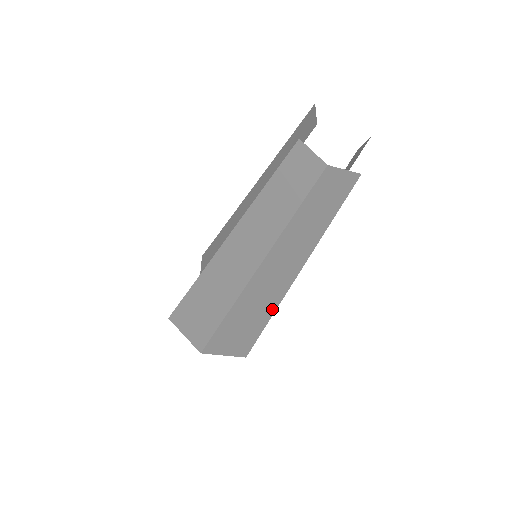
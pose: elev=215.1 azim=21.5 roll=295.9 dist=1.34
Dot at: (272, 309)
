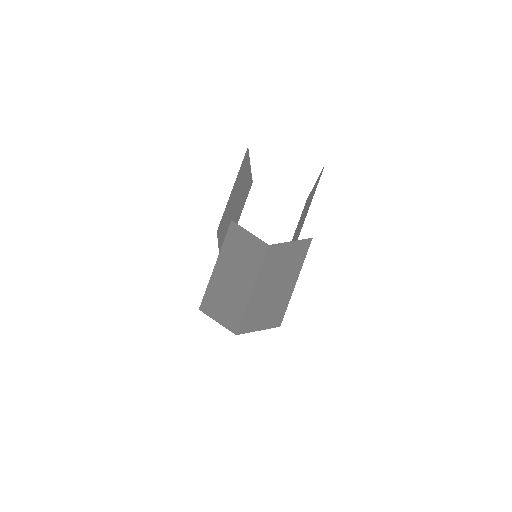
Dot at: (283, 307)
